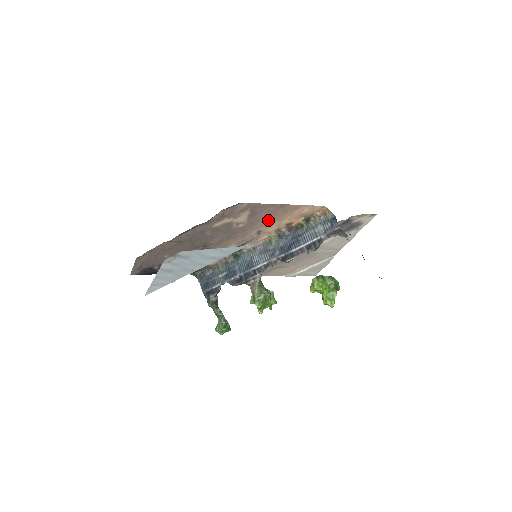
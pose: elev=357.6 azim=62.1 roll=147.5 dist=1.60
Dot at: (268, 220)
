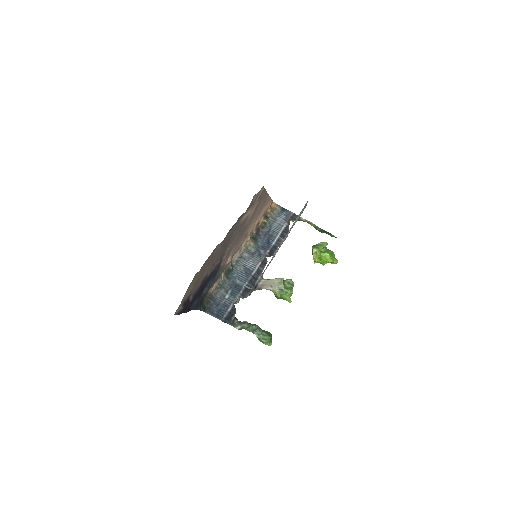
Dot at: (255, 217)
